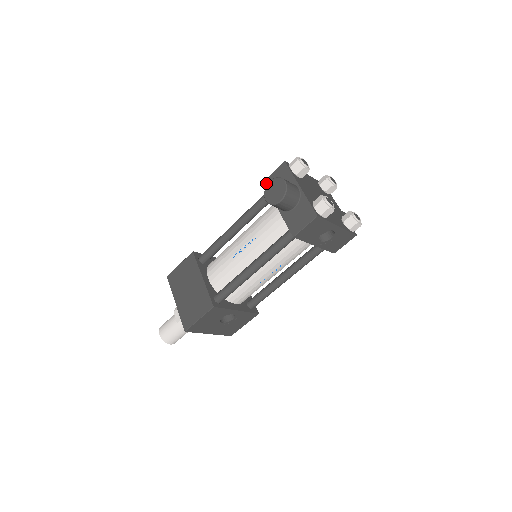
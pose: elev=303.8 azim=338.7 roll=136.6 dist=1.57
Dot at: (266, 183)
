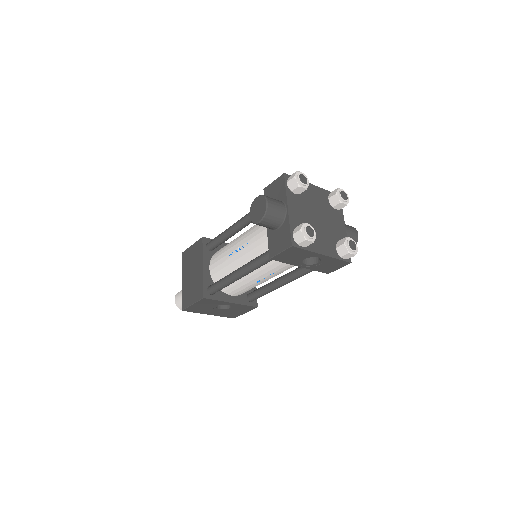
Dot at: (265, 191)
